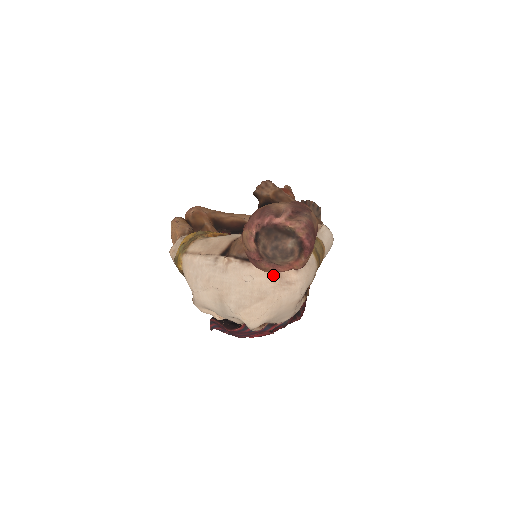
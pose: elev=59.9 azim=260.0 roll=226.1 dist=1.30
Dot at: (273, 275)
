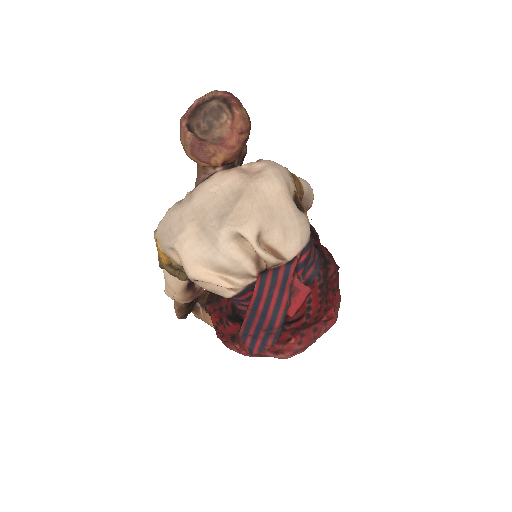
Dot at: (237, 173)
